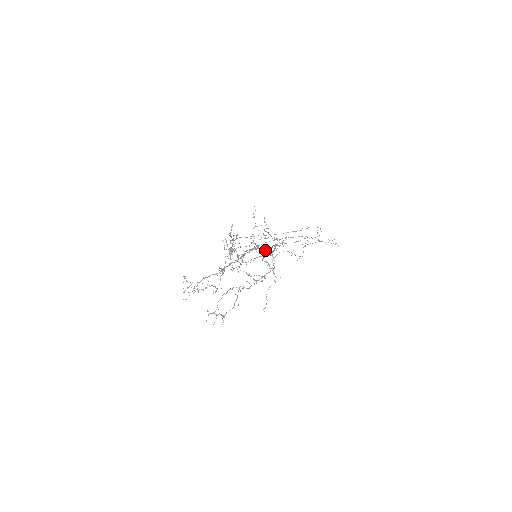
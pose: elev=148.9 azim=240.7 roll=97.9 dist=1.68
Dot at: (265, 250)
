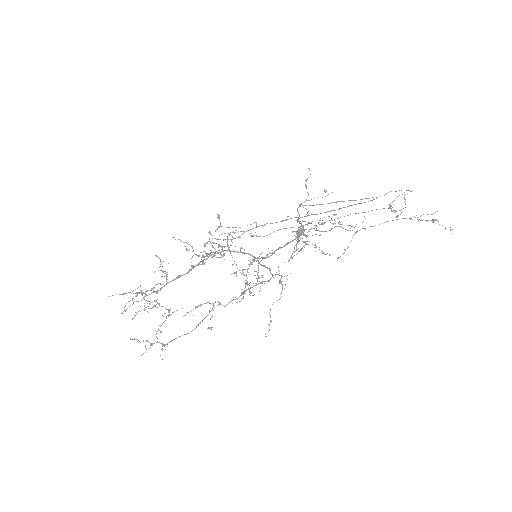
Dot at: occluded
